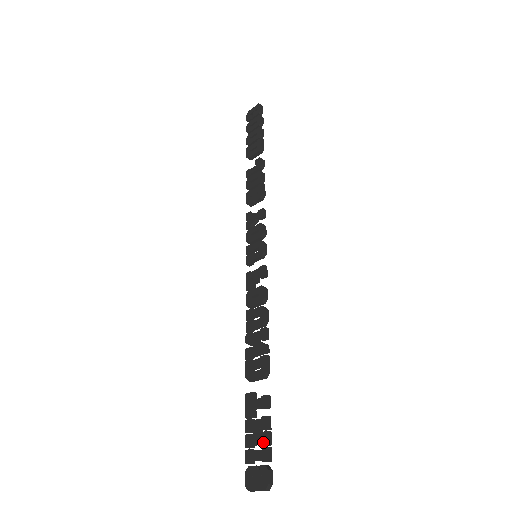
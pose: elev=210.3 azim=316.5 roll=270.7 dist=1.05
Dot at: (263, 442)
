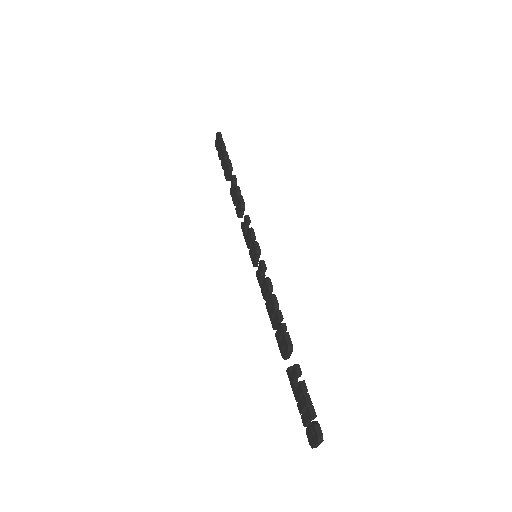
Dot at: (305, 404)
